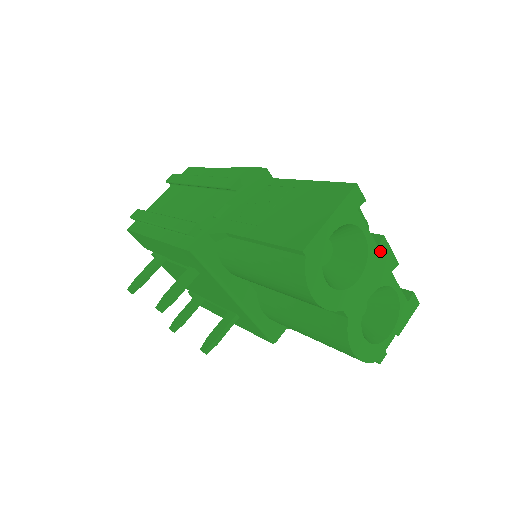
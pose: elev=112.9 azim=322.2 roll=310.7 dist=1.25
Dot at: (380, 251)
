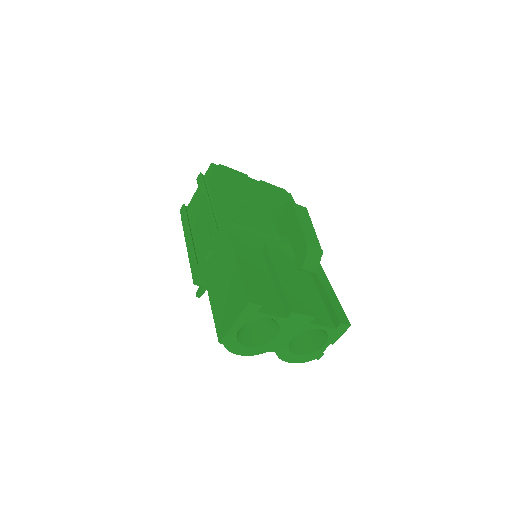
Dot at: (291, 319)
